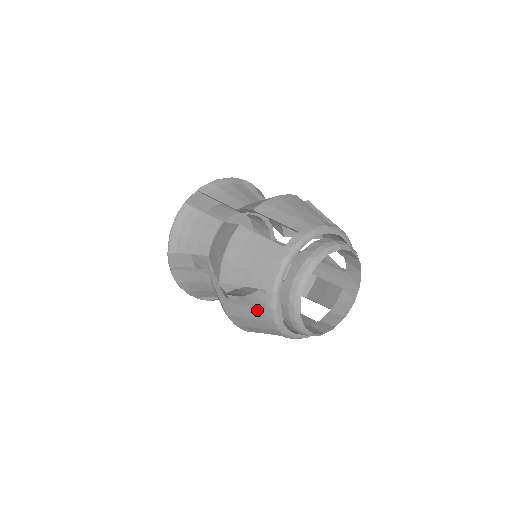
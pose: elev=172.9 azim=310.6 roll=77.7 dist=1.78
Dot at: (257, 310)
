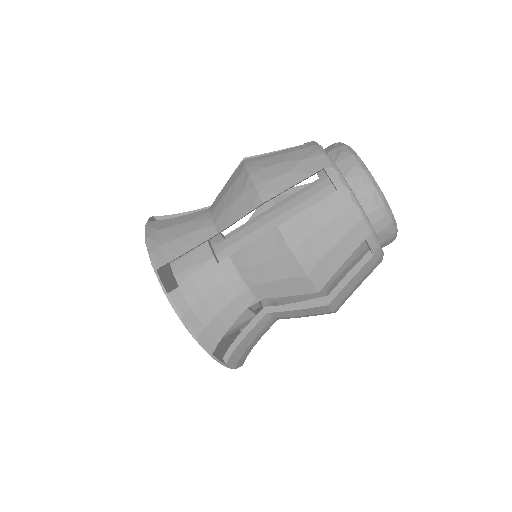
Dot at: (365, 267)
